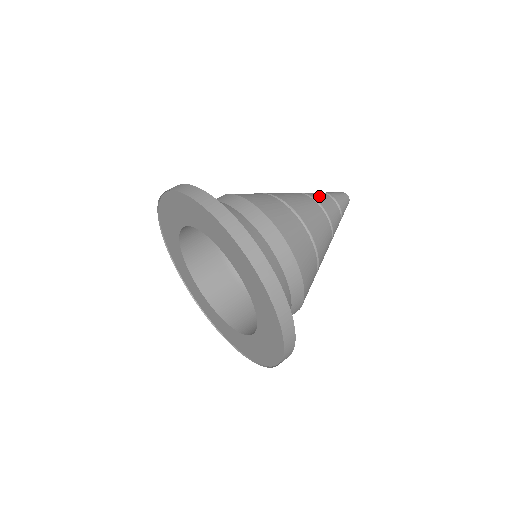
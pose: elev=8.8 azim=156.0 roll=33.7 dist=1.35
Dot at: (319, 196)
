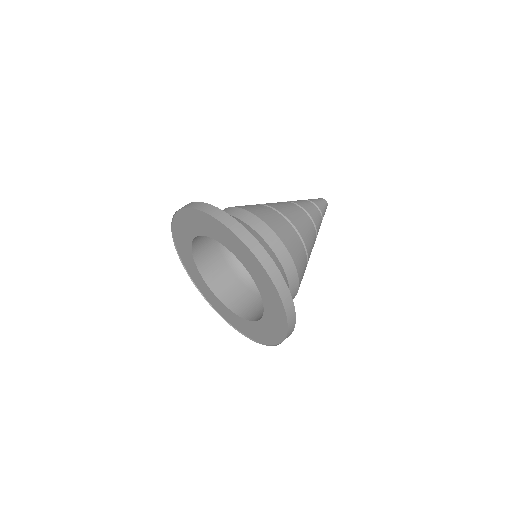
Dot at: (311, 209)
